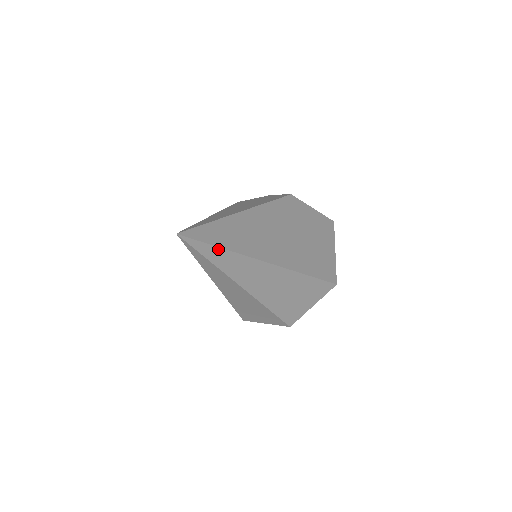
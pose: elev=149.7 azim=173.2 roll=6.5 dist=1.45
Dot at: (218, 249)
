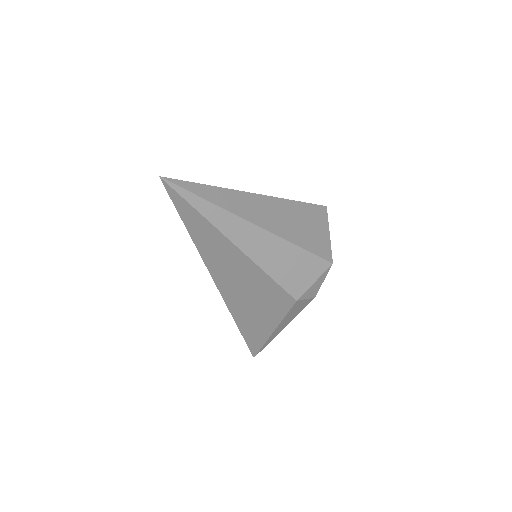
Dot at: (204, 186)
